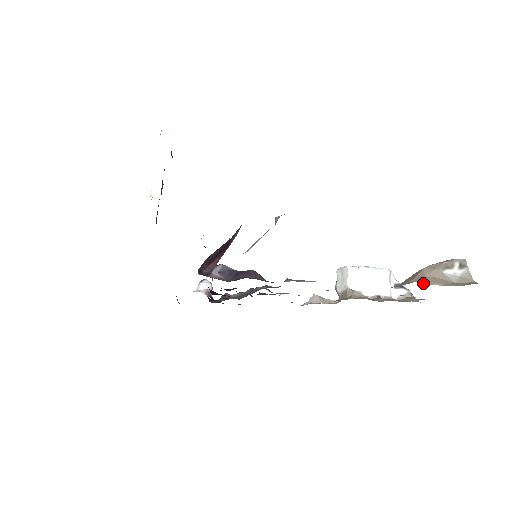
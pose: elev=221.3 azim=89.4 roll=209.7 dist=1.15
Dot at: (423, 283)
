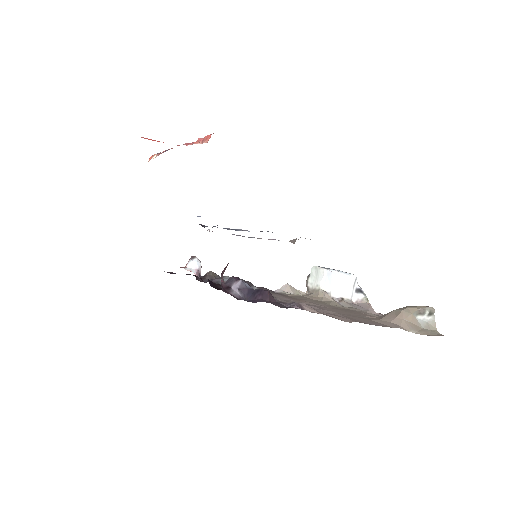
Dot at: (403, 329)
